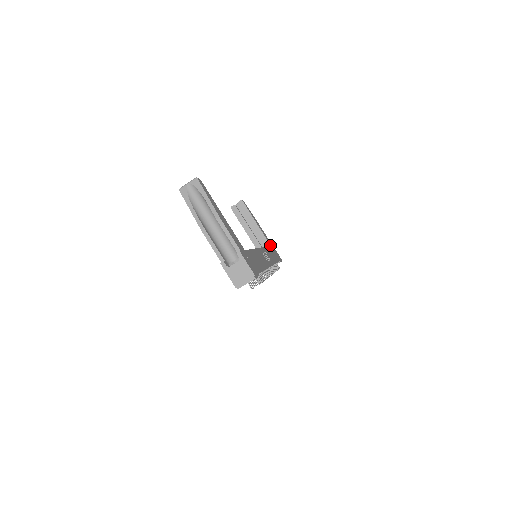
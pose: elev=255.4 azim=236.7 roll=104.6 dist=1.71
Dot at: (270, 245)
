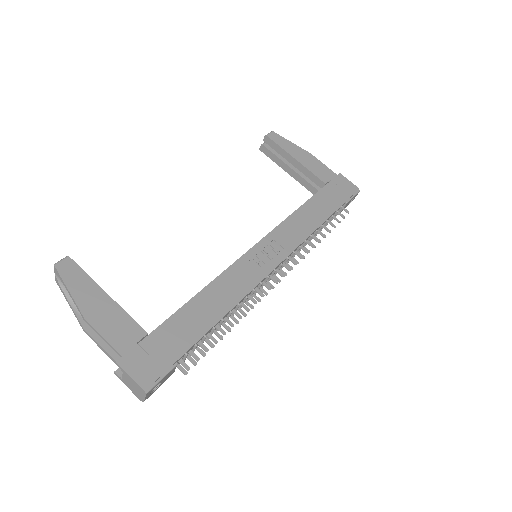
Dot at: (325, 184)
